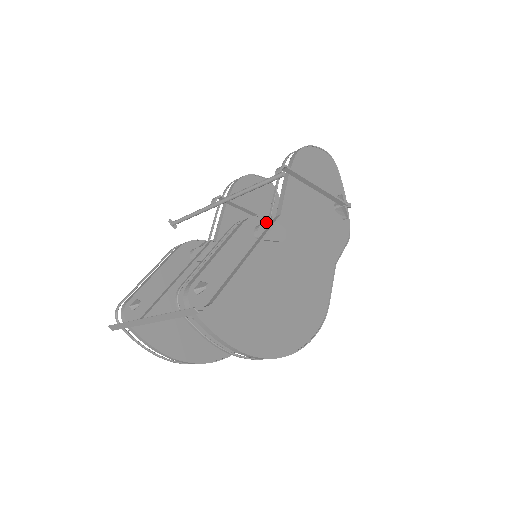
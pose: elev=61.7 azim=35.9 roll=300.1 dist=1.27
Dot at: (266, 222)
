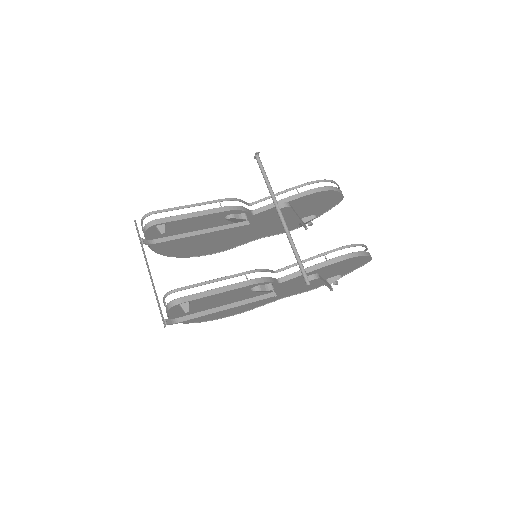
Dot at: (267, 289)
